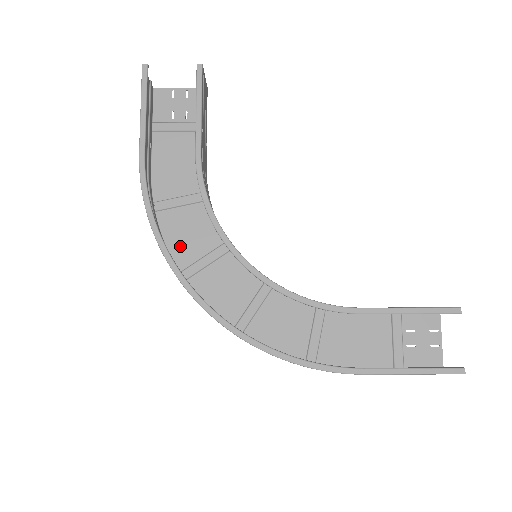
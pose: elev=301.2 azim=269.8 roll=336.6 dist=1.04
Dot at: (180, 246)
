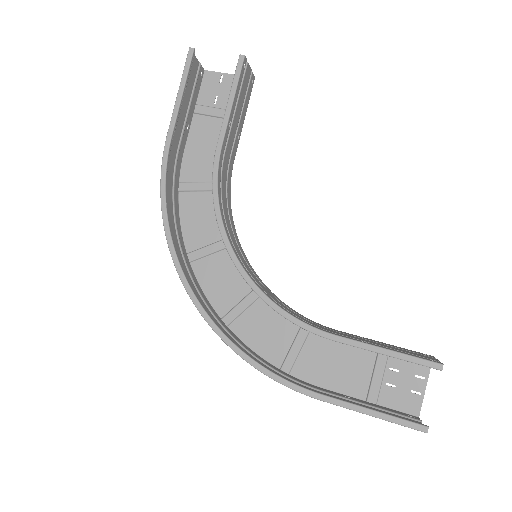
Dot at: (193, 229)
